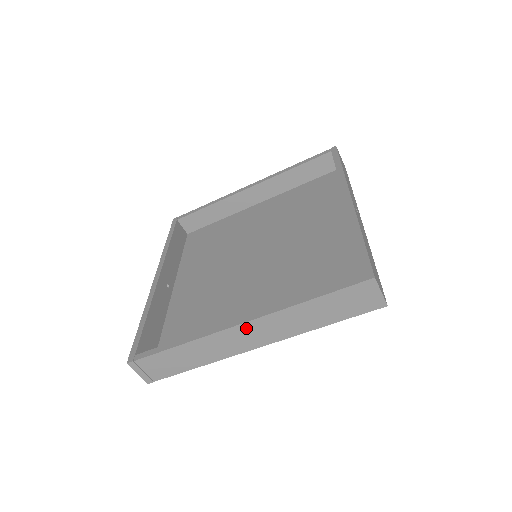
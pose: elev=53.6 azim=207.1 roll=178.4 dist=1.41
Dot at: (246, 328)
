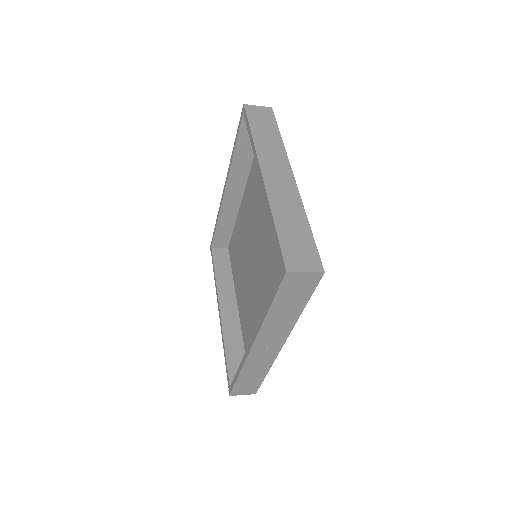
Dot at: occluded
